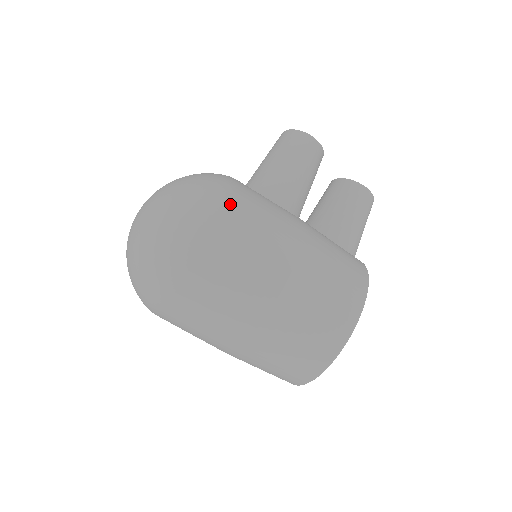
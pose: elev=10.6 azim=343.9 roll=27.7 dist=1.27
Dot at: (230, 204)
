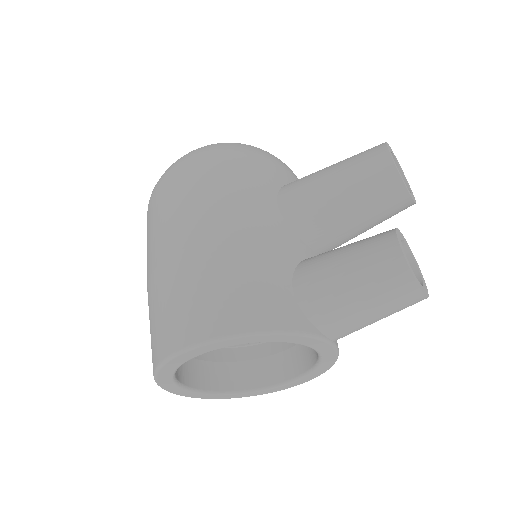
Dot at: (207, 166)
